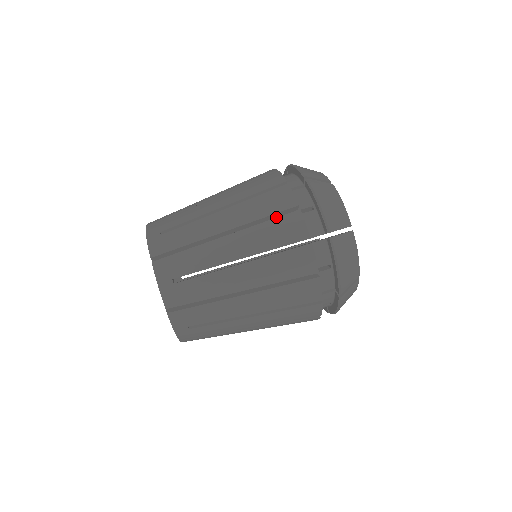
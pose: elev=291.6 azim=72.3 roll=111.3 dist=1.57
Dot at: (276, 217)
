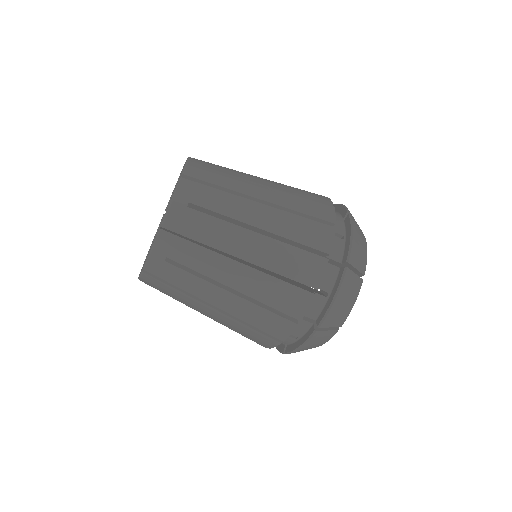
Dot at: occluded
